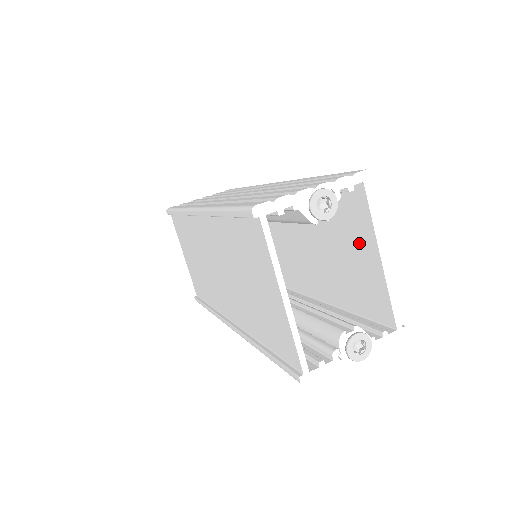
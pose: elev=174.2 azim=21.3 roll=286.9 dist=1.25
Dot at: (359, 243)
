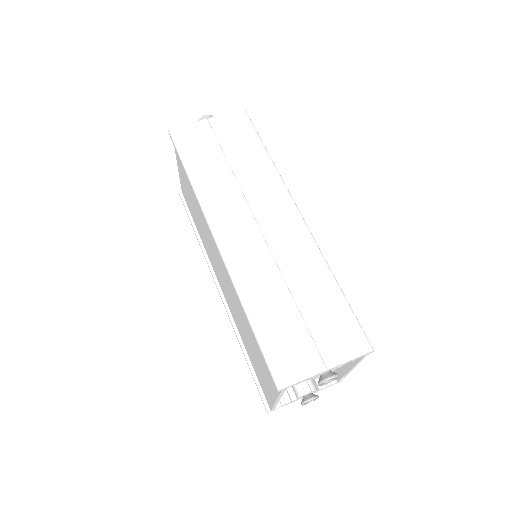
Dot at: occluded
